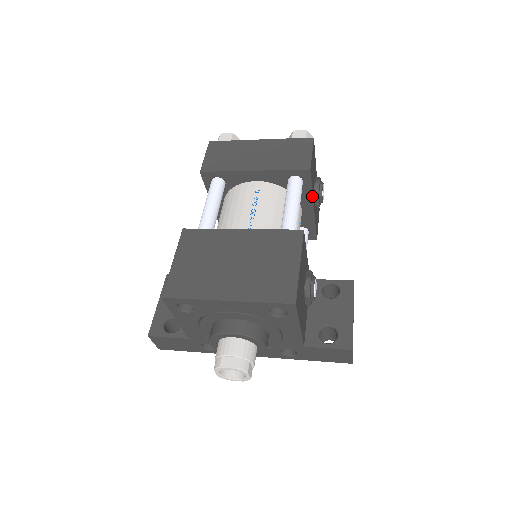
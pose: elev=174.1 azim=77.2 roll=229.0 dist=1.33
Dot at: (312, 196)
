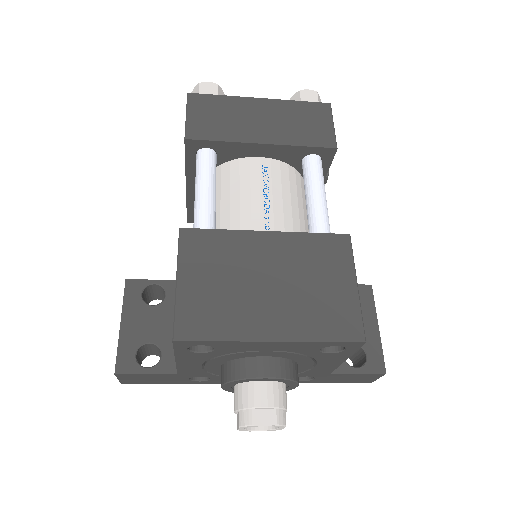
Dot at: (324, 179)
